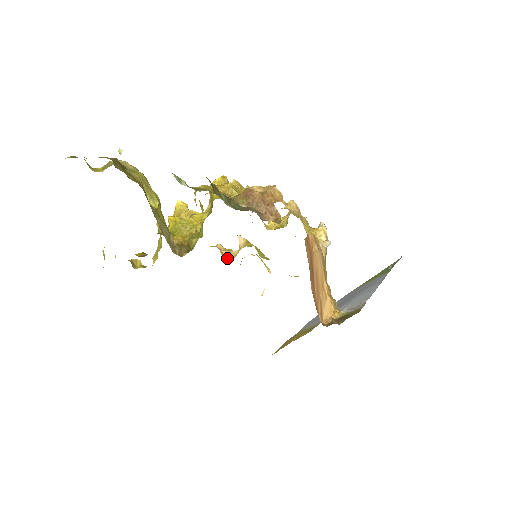
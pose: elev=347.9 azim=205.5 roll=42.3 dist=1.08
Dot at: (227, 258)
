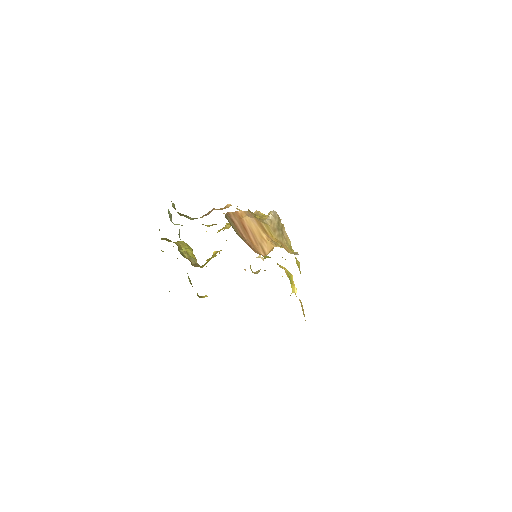
Dot at: (256, 273)
